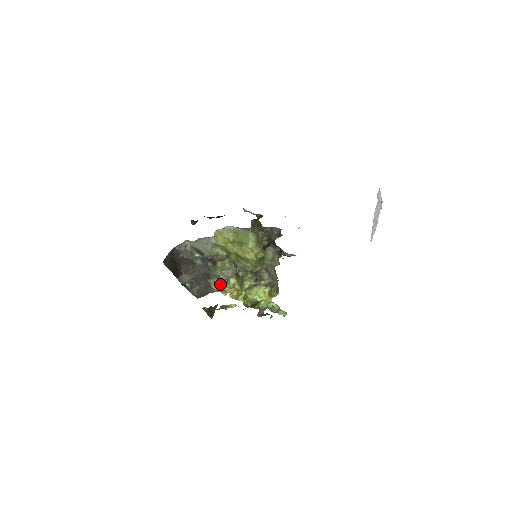
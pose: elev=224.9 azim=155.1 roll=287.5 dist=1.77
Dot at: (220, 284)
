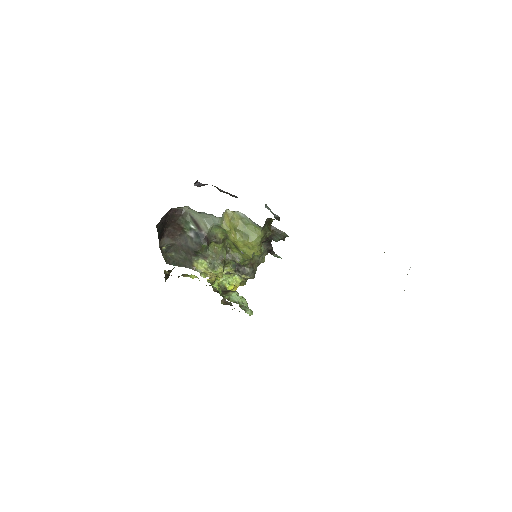
Dot at: (203, 265)
